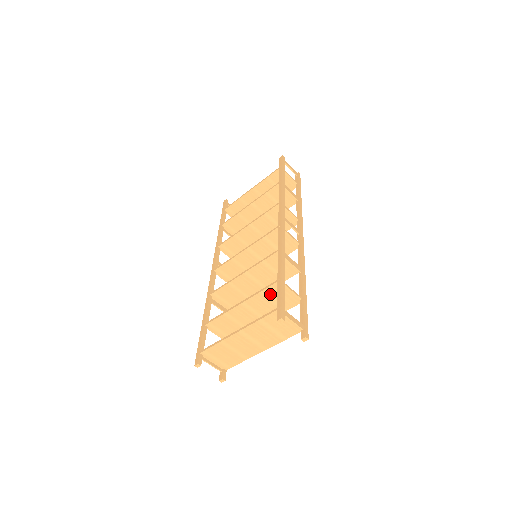
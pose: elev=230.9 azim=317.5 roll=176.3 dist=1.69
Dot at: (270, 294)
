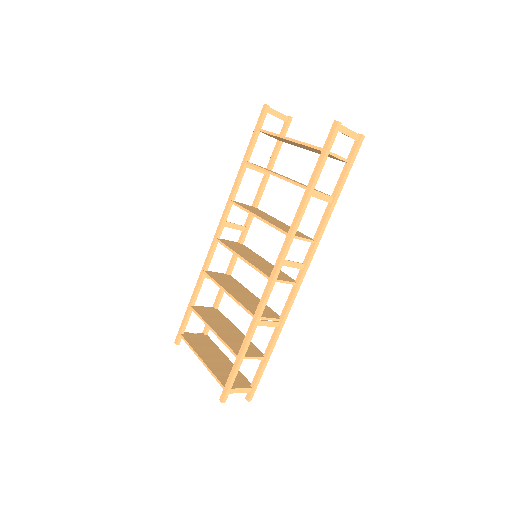
Dot at: (234, 348)
